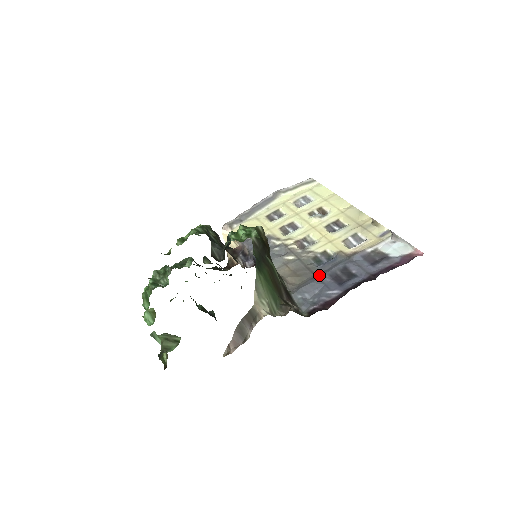
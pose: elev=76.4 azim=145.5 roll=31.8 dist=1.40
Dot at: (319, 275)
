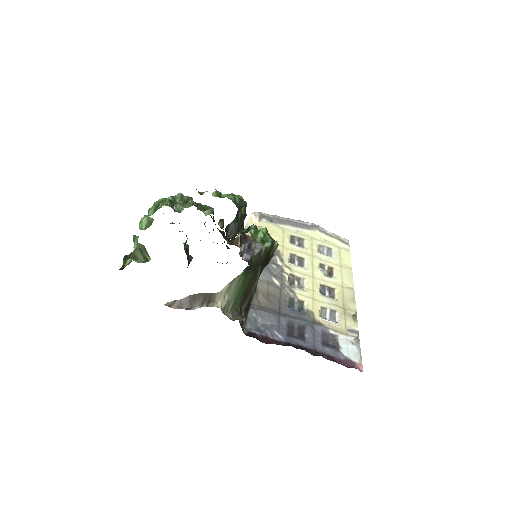
Dot at: (282, 314)
